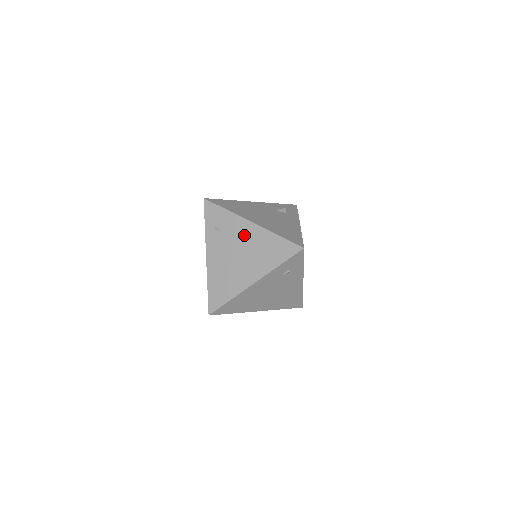
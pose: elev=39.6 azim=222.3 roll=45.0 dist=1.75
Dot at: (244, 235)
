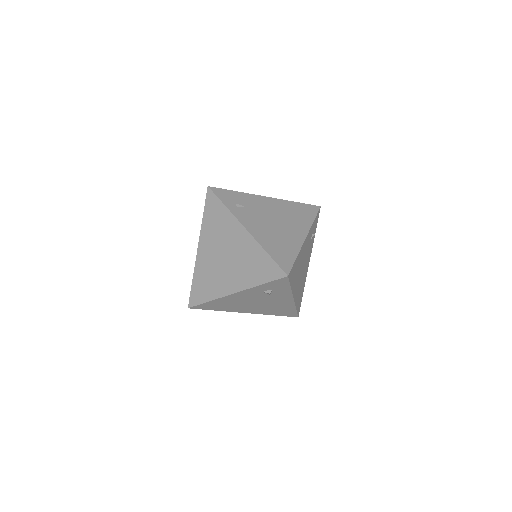
Dot at: (268, 206)
